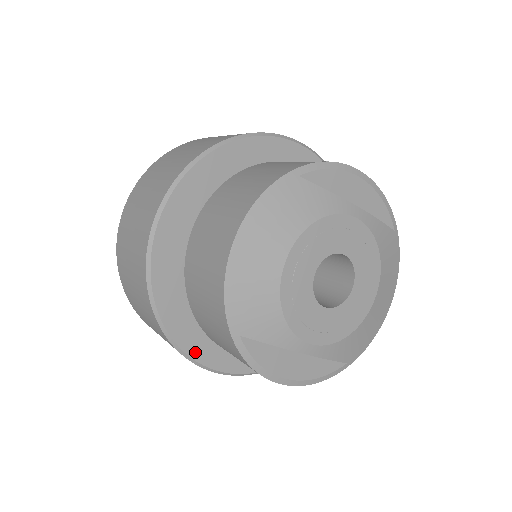
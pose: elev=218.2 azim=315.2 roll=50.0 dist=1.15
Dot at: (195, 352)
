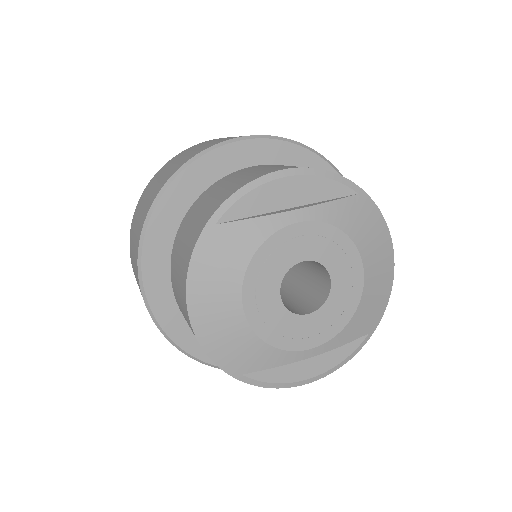
Dot at: occluded
